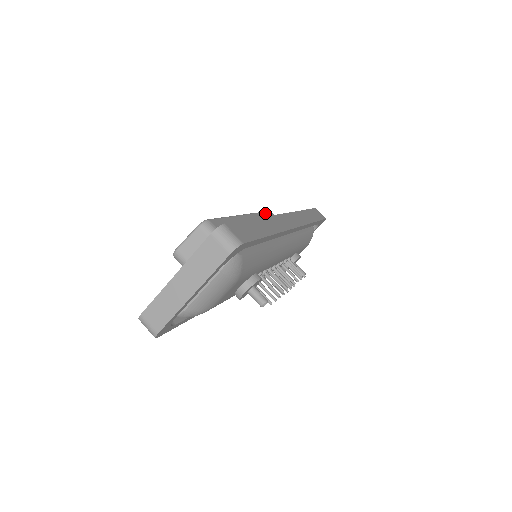
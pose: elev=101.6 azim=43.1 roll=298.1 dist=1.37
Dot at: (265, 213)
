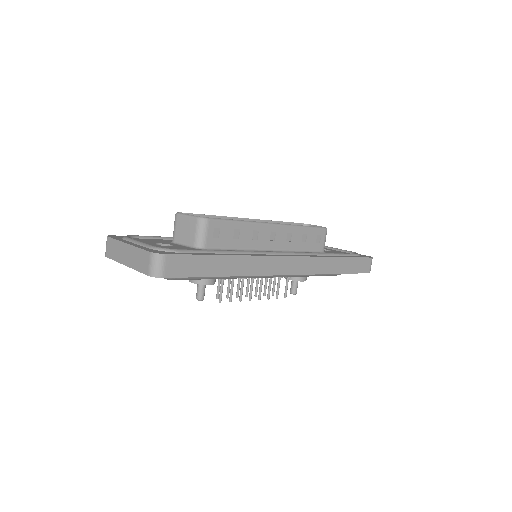
Dot at: (311, 229)
